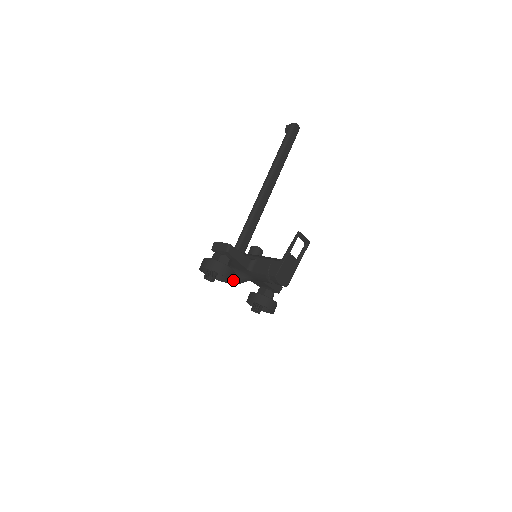
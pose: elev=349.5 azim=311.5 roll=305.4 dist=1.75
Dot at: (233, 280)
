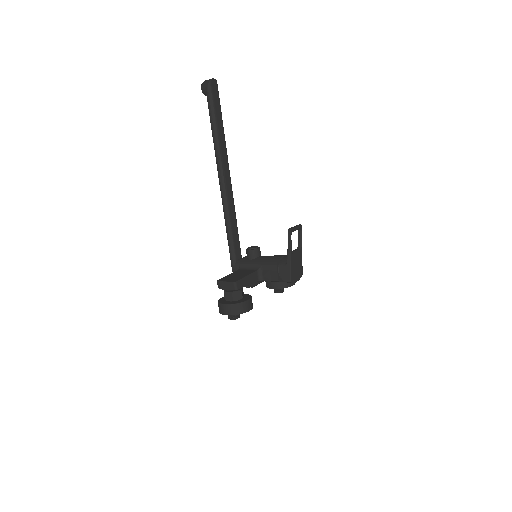
Dot at: (248, 287)
